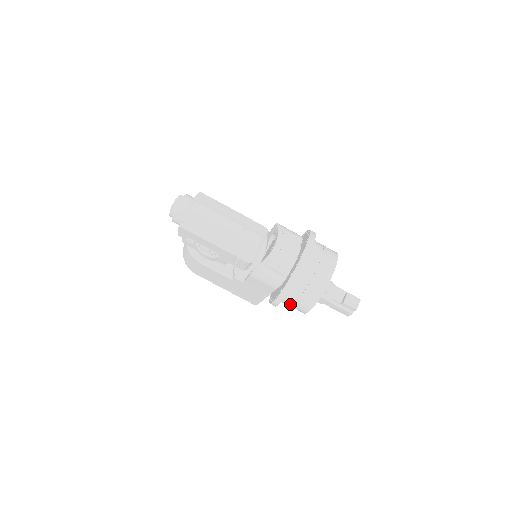
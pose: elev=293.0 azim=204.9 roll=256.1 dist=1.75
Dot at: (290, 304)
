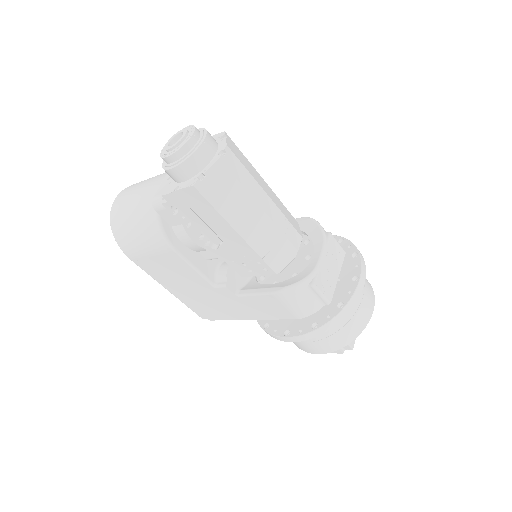
Dot at: occluded
